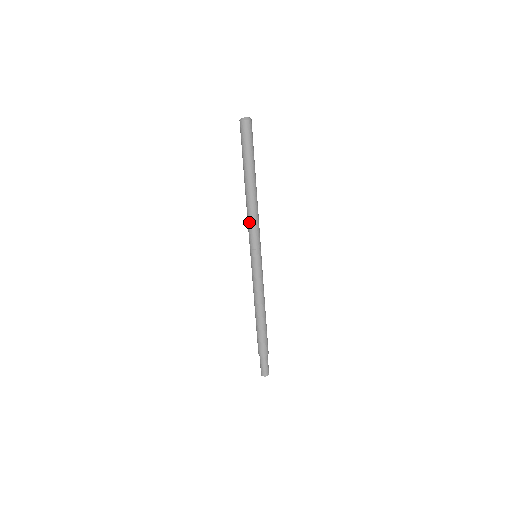
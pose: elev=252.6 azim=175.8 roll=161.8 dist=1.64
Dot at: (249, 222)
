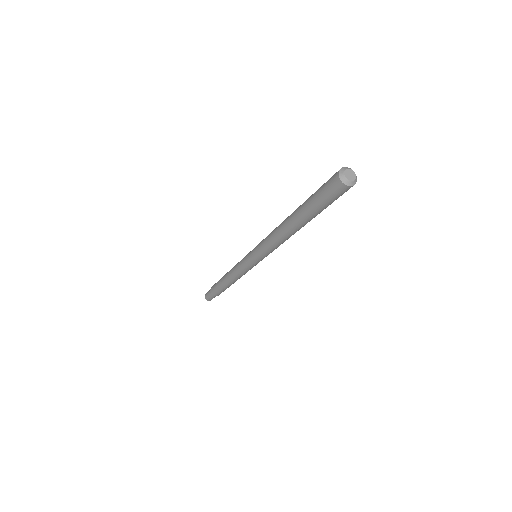
Dot at: (267, 239)
